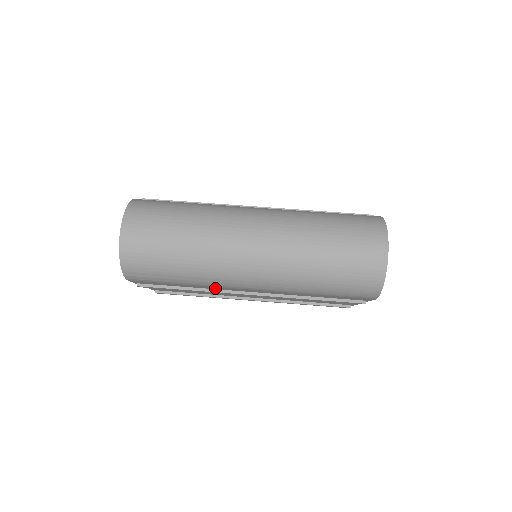
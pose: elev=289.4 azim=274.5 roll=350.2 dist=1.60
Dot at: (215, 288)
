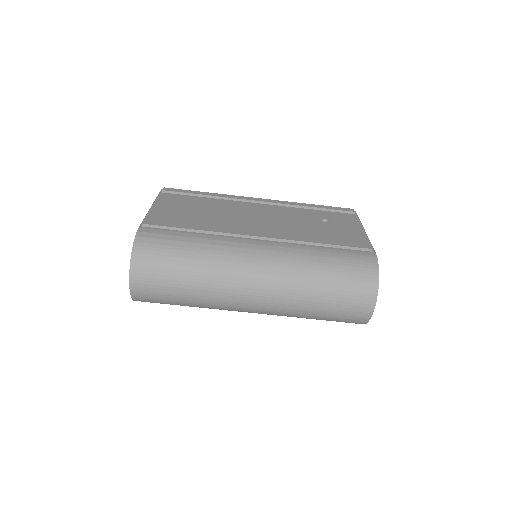
Dot at: occluded
